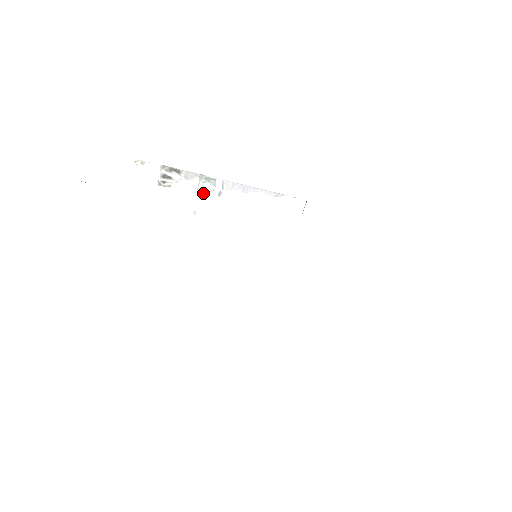
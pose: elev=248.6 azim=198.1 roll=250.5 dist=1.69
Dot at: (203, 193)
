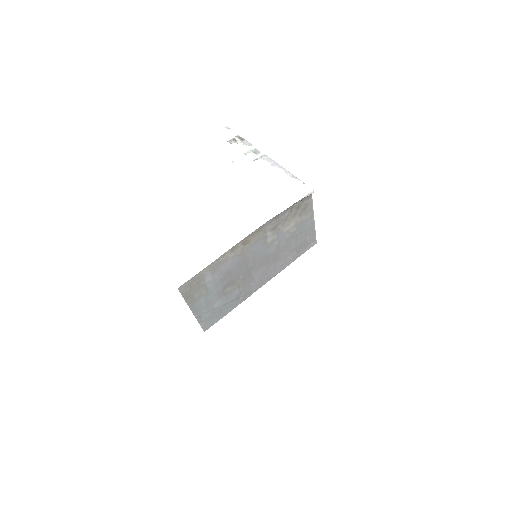
Dot at: occluded
